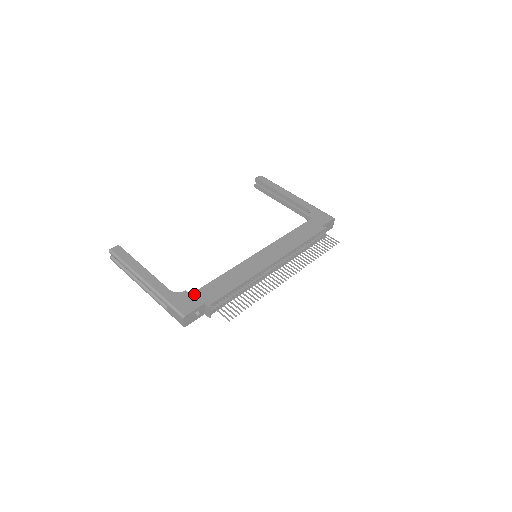
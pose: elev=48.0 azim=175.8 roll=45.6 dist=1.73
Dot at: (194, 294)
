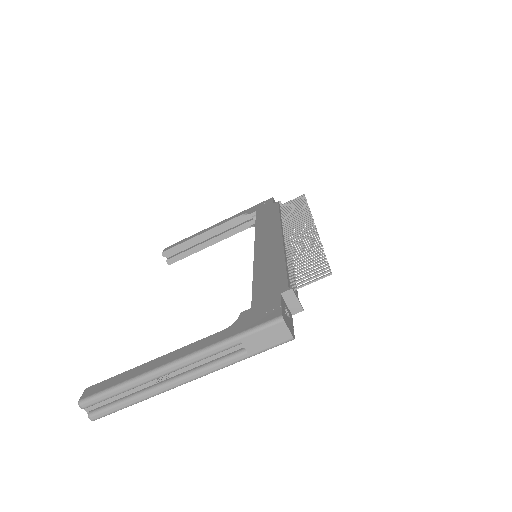
Dot at: (255, 304)
